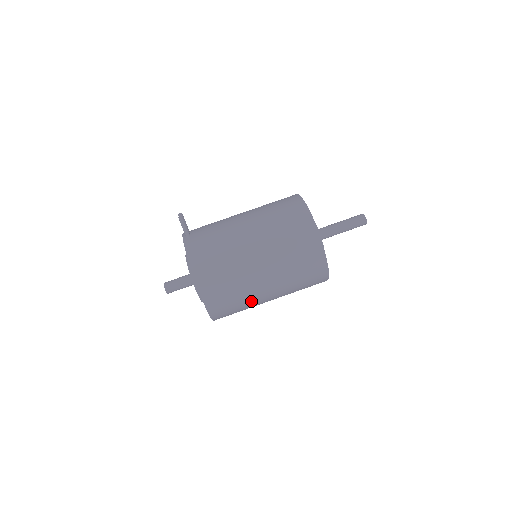
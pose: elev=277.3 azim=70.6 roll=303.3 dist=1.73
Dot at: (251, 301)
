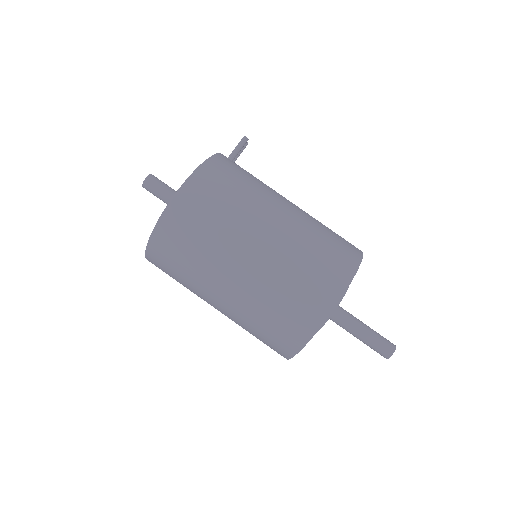
Dot at: (211, 260)
